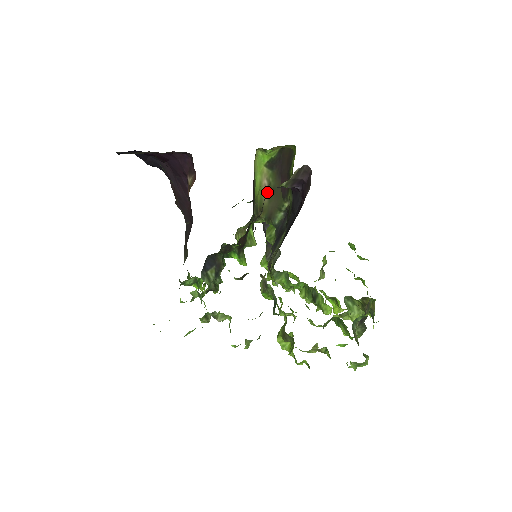
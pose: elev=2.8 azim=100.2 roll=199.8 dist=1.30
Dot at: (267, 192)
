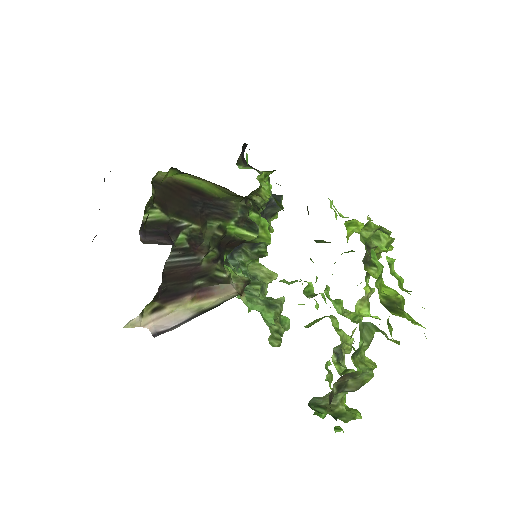
Dot at: (223, 187)
